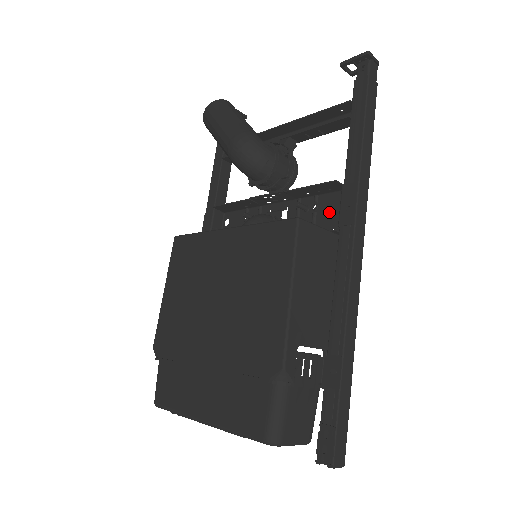
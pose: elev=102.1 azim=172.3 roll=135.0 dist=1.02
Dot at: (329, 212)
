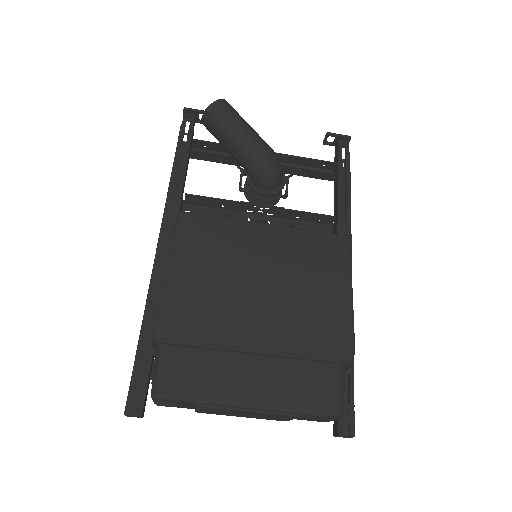
Dot at: occluded
